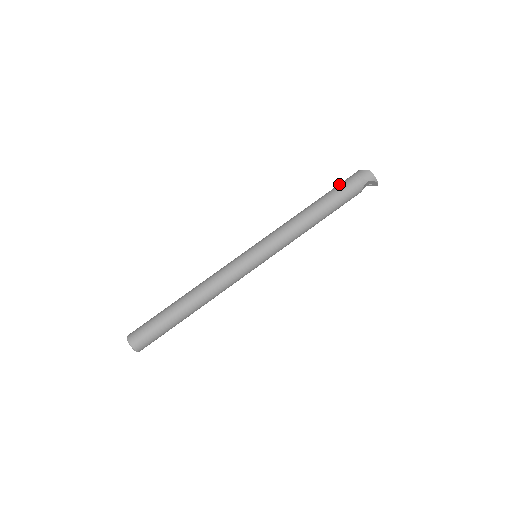
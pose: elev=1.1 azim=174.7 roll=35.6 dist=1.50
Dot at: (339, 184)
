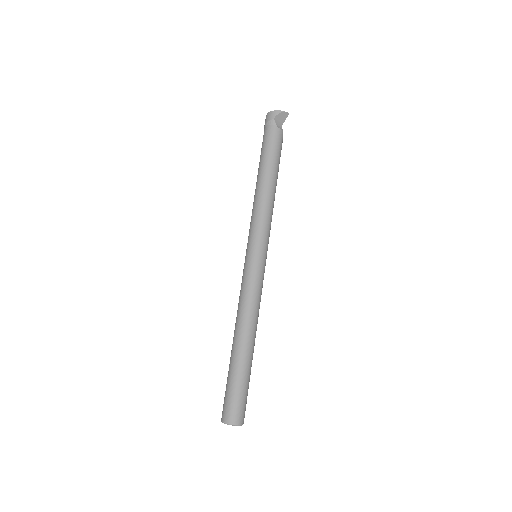
Dot at: occluded
